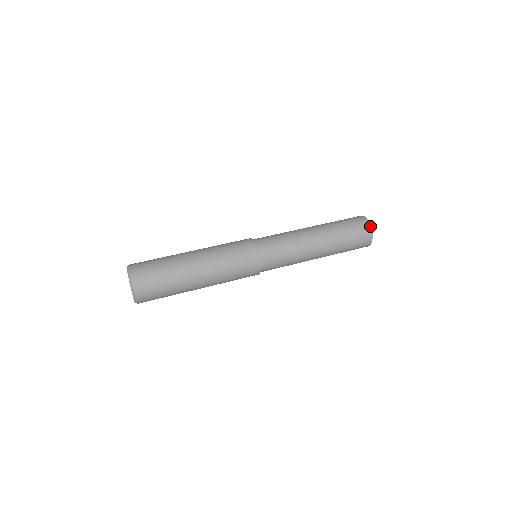
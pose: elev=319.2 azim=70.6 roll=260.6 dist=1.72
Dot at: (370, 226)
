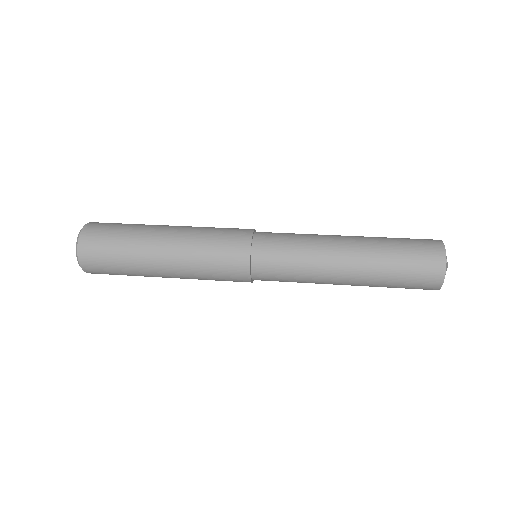
Dot at: (444, 250)
